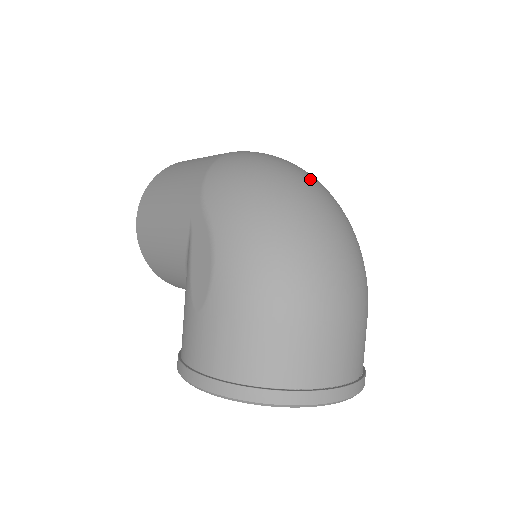
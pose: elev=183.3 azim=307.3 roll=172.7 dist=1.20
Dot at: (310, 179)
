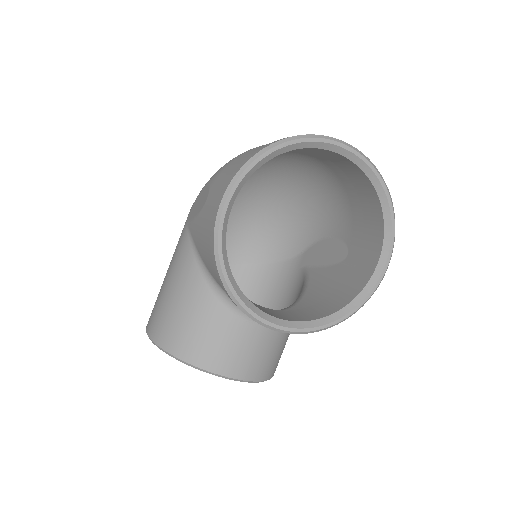
Dot at: (259, 203)
